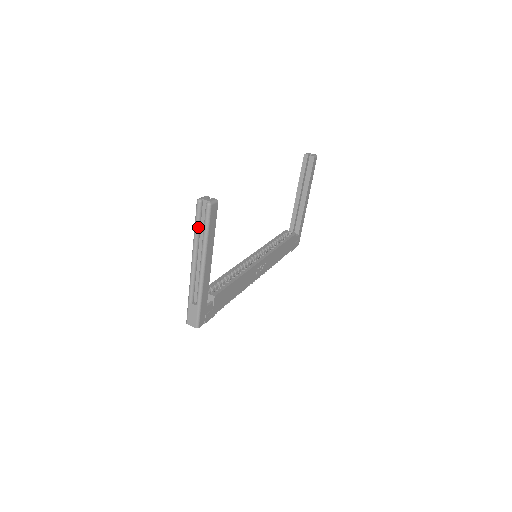
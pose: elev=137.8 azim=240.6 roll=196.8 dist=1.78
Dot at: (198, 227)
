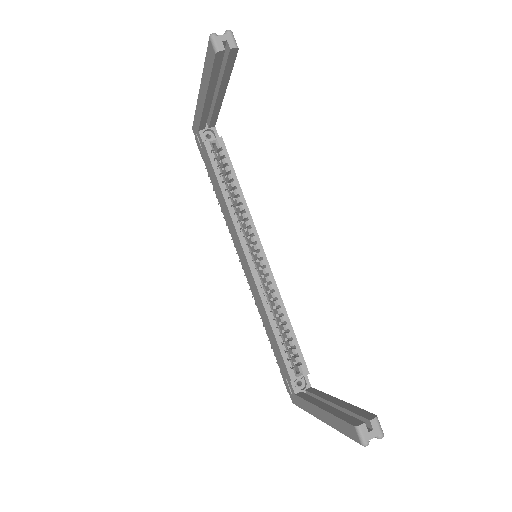
Dot at: occluded
